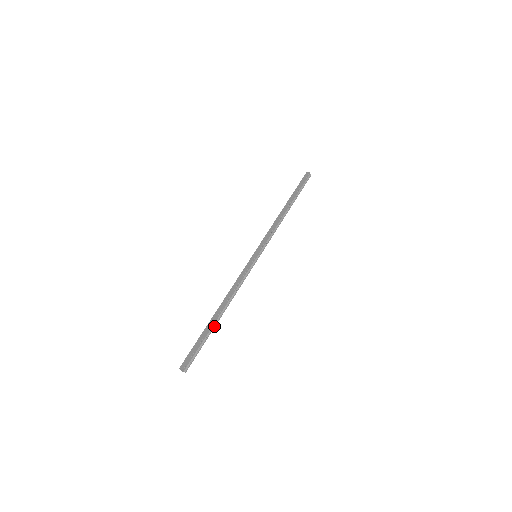
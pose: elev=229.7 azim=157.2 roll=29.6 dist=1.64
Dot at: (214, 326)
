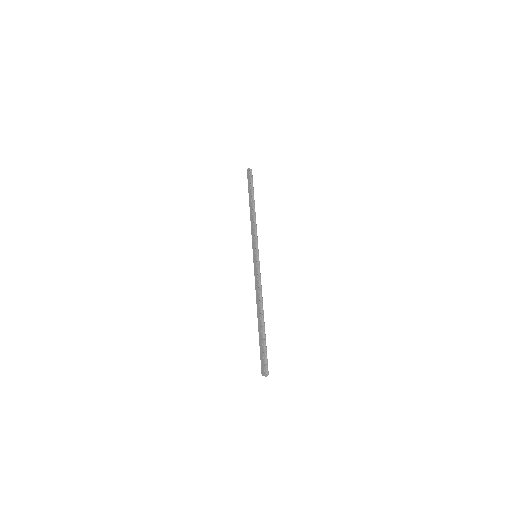
Dot at: (264, 327)
